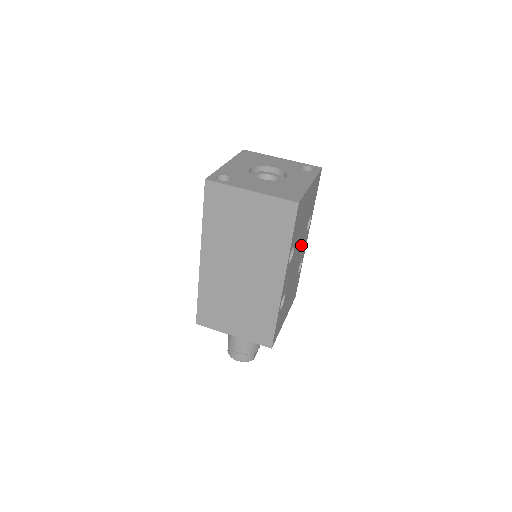
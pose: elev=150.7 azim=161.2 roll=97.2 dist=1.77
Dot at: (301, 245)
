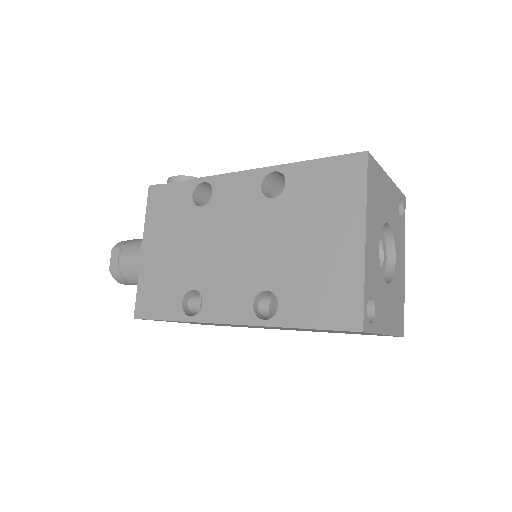
Dot at: occluded
